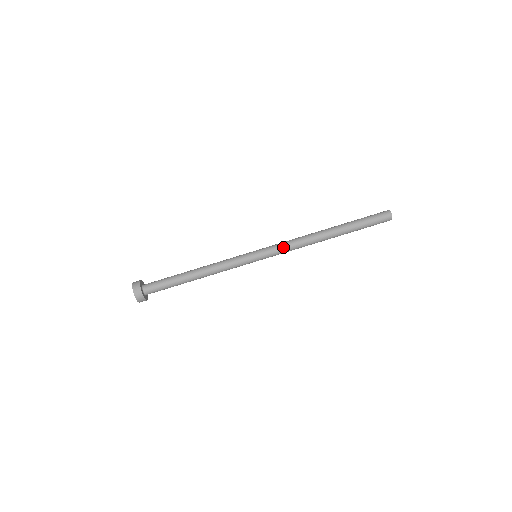
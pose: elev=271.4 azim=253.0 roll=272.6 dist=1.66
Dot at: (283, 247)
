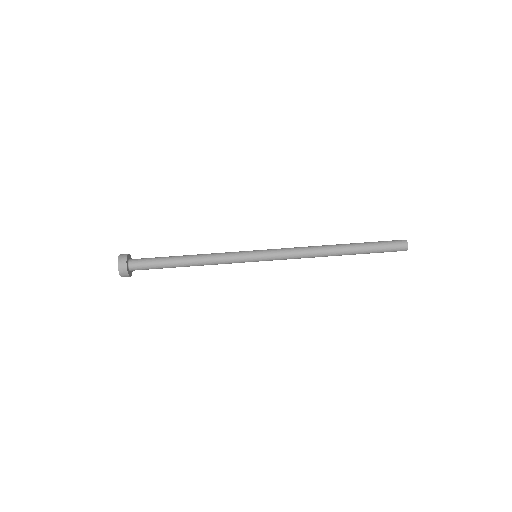
Dot at: (287, 255)
